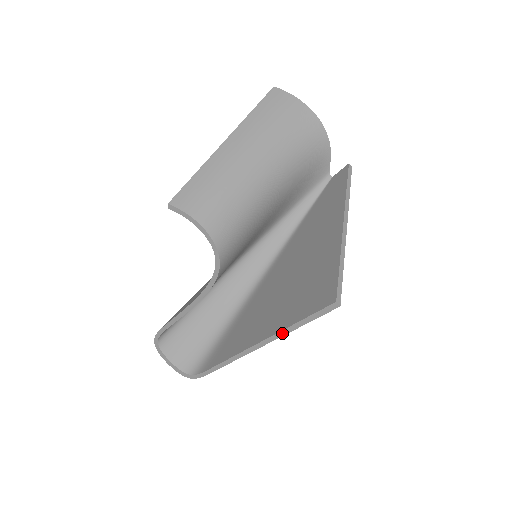
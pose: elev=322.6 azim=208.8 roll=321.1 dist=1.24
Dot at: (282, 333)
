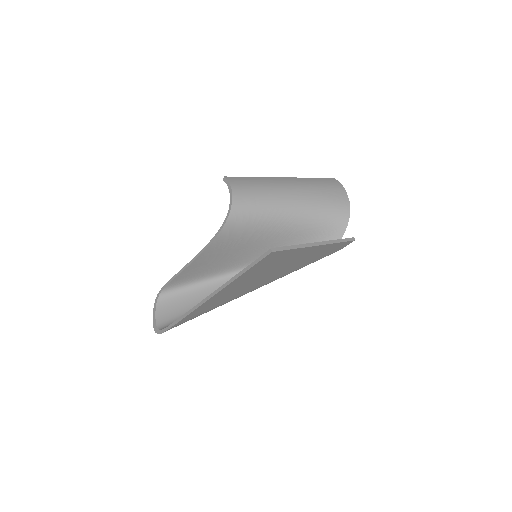
Dot at: (231, 280)
